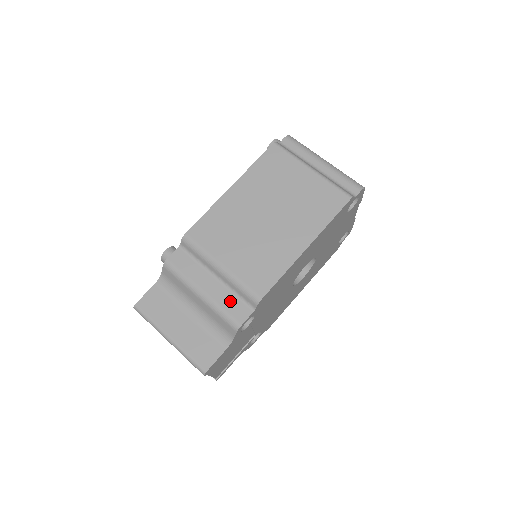
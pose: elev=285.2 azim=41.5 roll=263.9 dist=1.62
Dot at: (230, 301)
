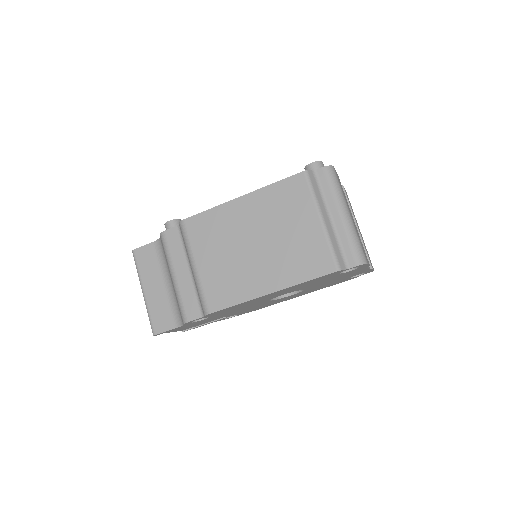
Dot at: (190, 297)
